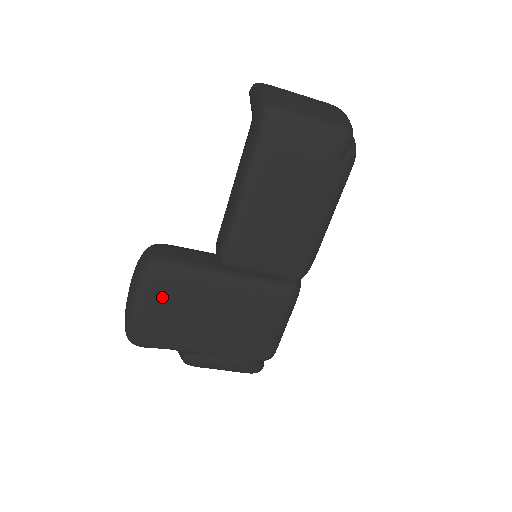
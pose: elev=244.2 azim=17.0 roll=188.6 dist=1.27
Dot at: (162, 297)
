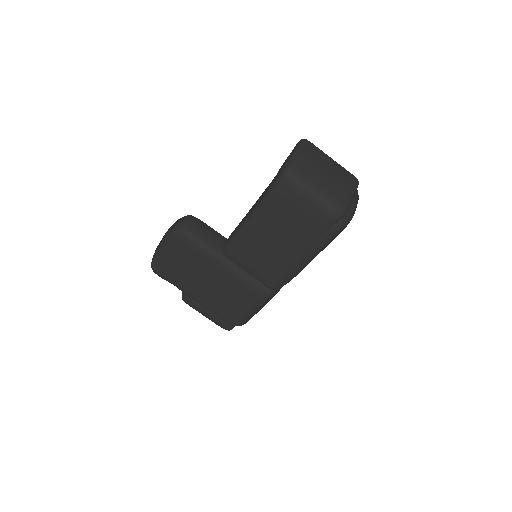
Dot at: (179, 253)
